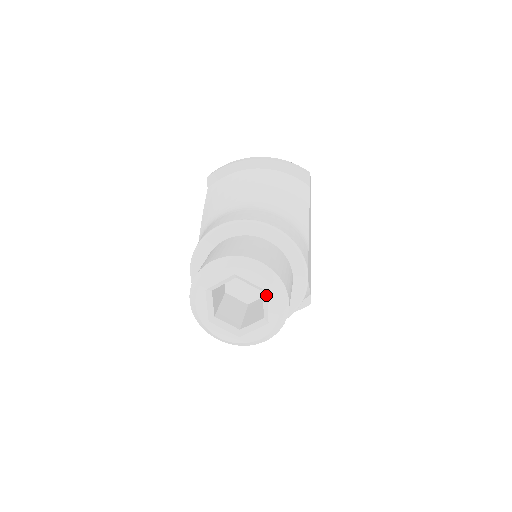
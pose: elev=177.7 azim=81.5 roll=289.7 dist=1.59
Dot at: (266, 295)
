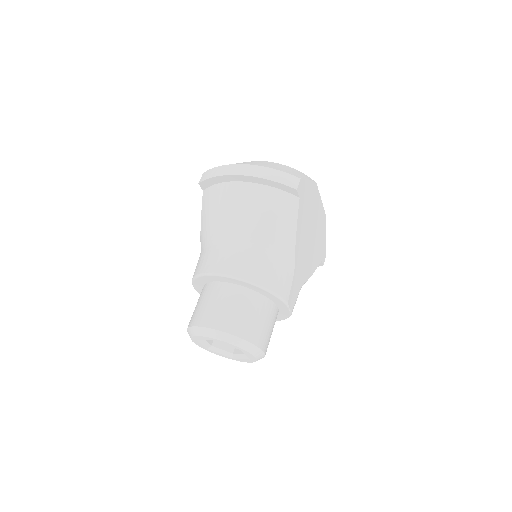
Dot at: (242, 351)
